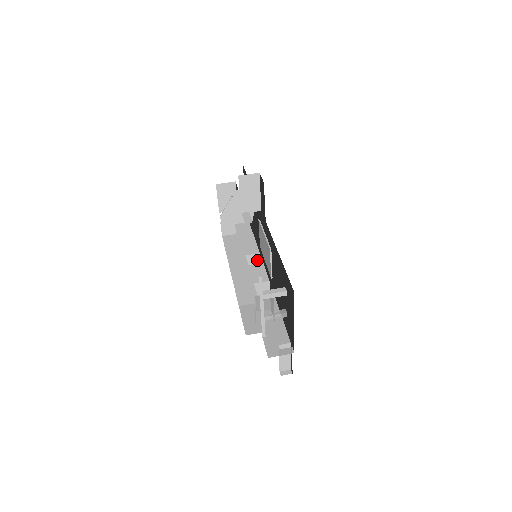
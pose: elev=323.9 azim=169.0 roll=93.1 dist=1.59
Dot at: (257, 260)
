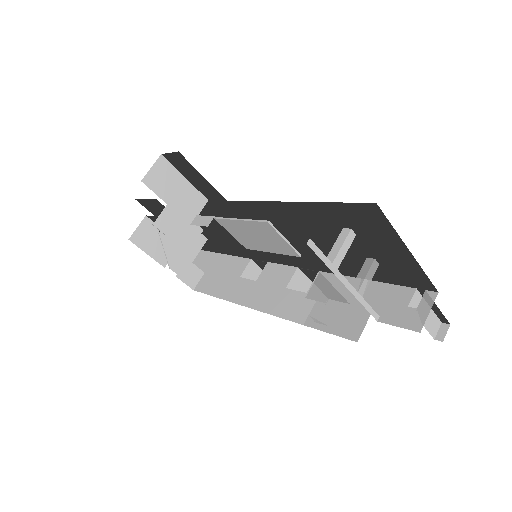
Dot at: (256, 270)
